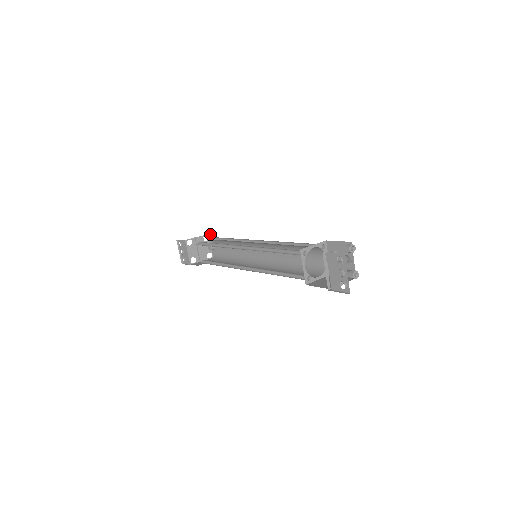
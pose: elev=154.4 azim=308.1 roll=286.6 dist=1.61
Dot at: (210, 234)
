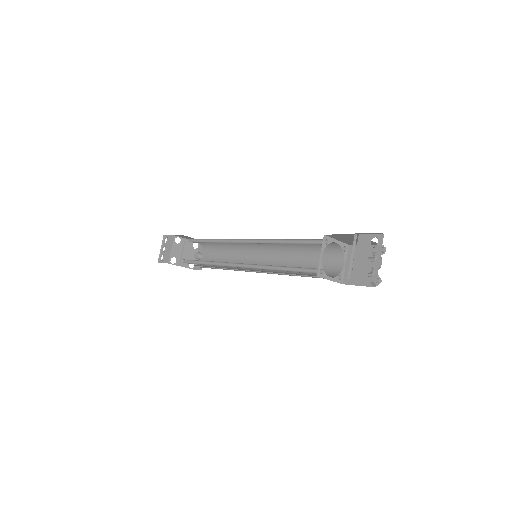
Dot at: occluded
